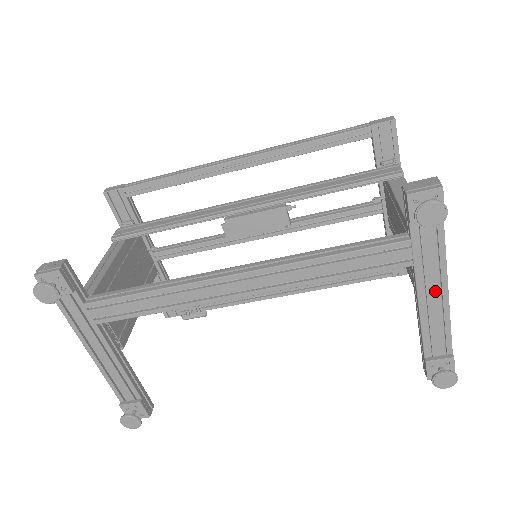
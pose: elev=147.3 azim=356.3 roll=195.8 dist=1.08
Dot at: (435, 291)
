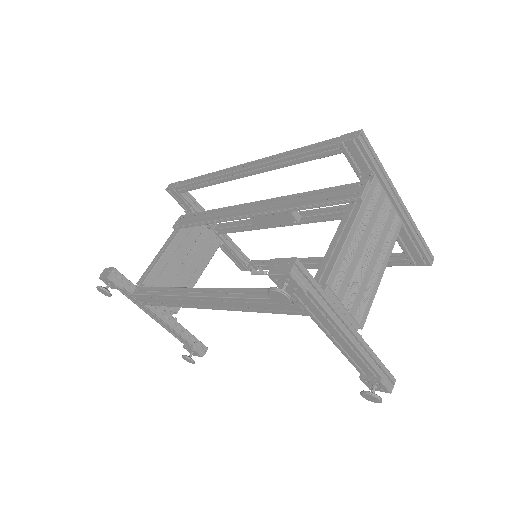
Dot at: (337, 335)
